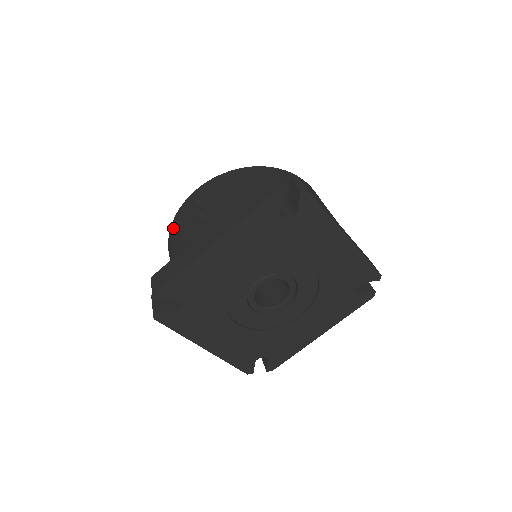
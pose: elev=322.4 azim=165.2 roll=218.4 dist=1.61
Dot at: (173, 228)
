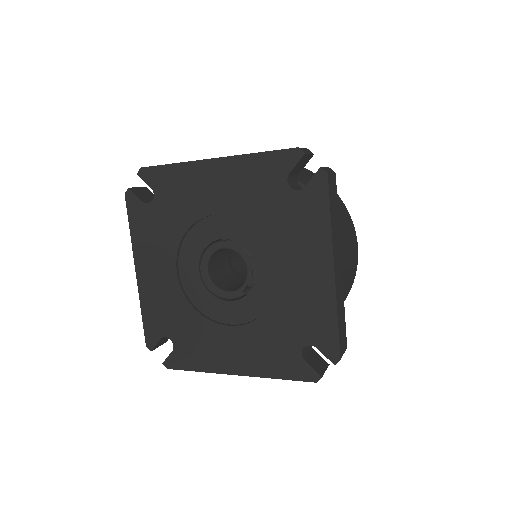
Dot at: occluded
